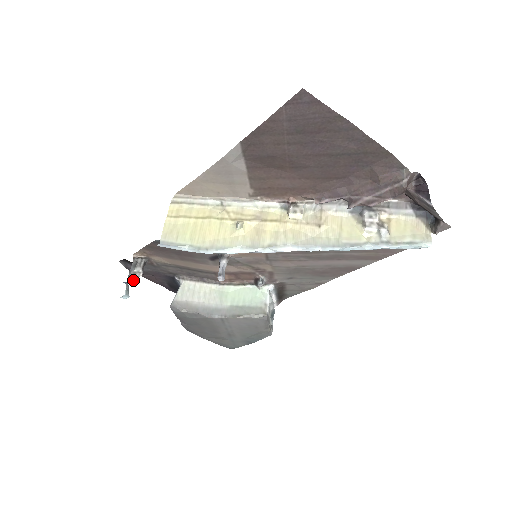
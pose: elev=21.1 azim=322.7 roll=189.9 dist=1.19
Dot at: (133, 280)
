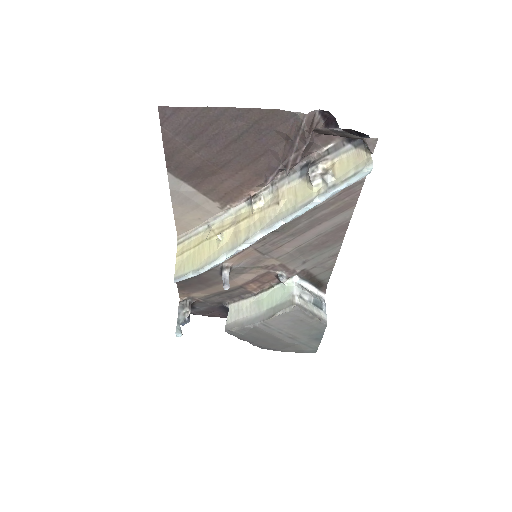
Dot at: (185, 320)
